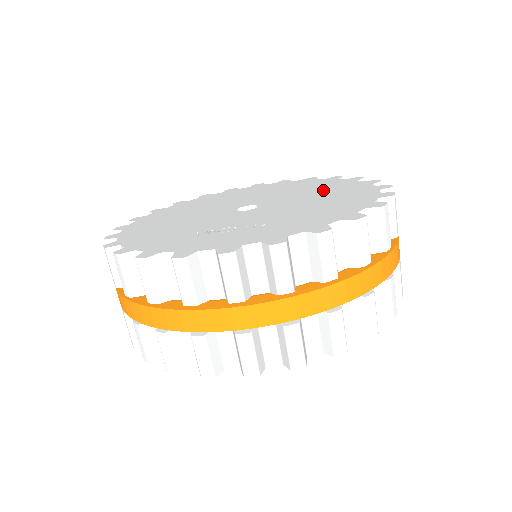
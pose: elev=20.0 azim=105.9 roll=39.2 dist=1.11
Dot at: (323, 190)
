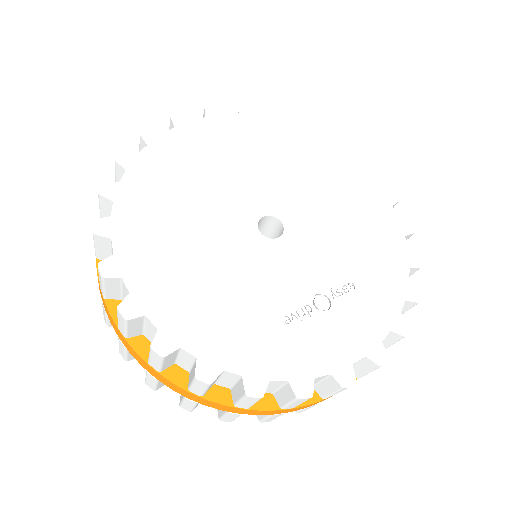
Dot at: (312, 169)
